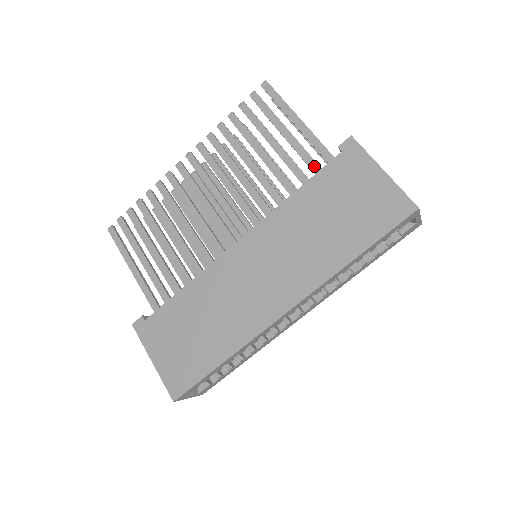
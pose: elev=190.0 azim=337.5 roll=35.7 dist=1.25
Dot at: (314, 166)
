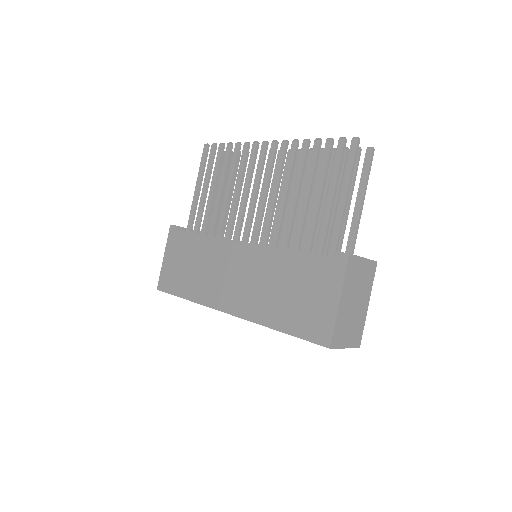
Dot at: (320, 243)
